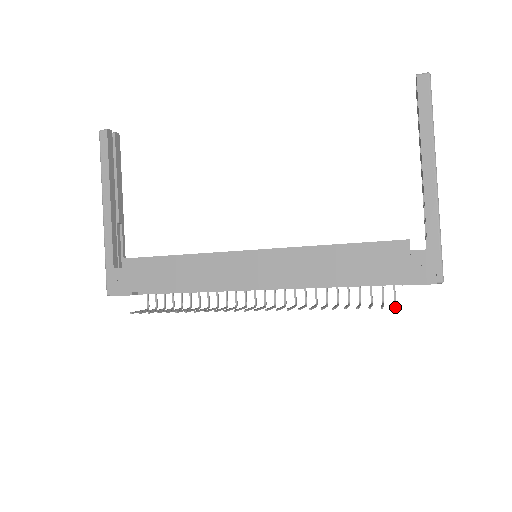
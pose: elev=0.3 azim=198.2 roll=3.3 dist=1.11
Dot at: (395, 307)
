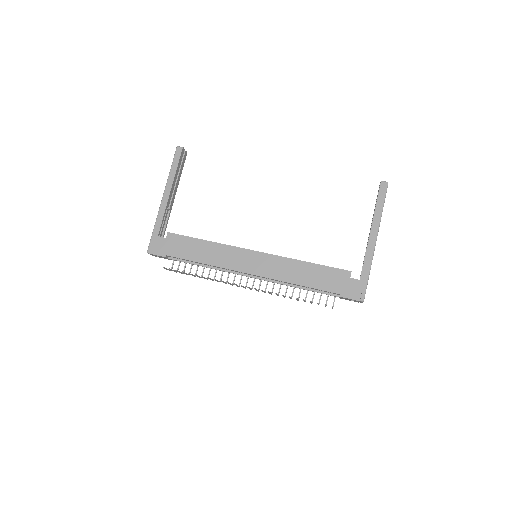
Dot at: occluded
